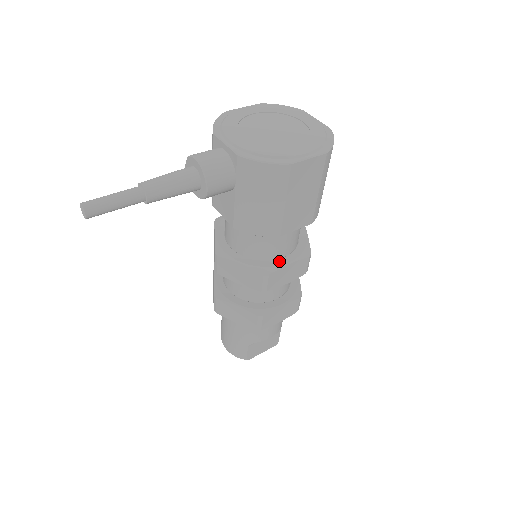
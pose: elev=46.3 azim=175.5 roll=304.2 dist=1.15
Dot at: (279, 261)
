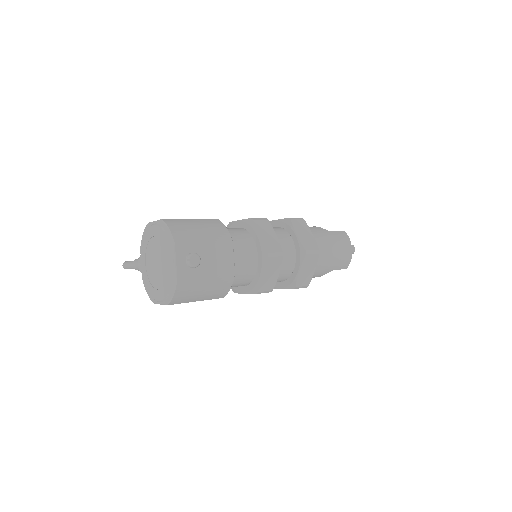
Dot at: (239, 288)
